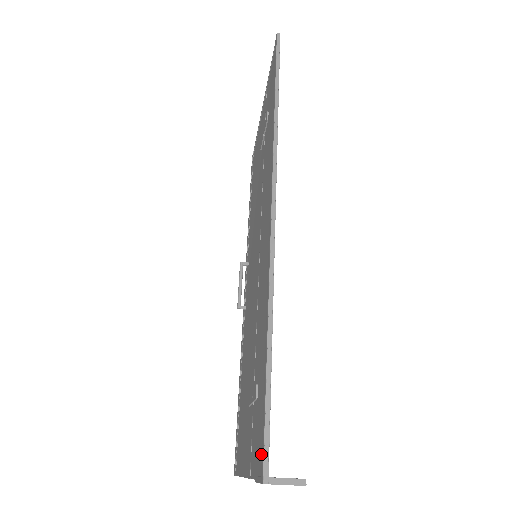
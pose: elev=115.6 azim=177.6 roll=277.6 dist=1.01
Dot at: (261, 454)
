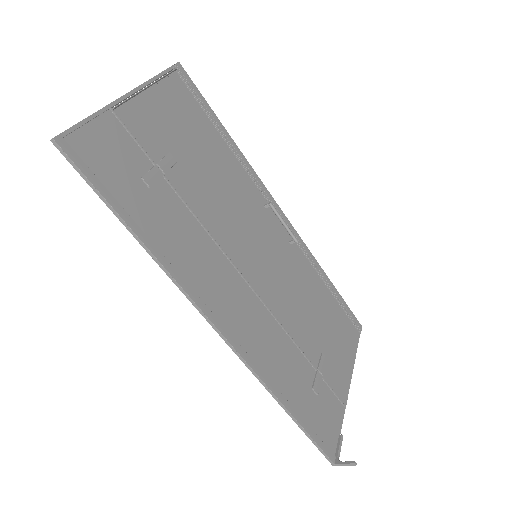
Dot at: (328, 444)
